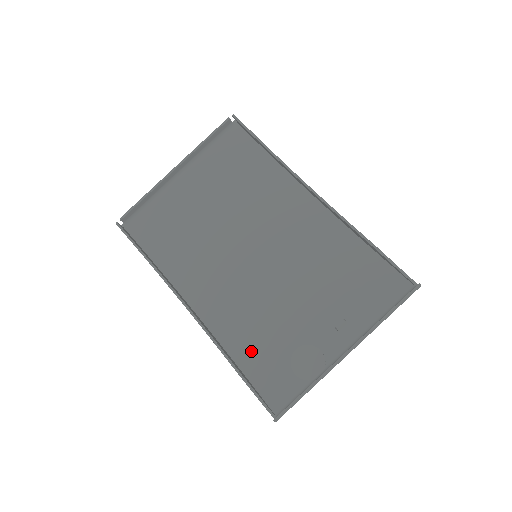
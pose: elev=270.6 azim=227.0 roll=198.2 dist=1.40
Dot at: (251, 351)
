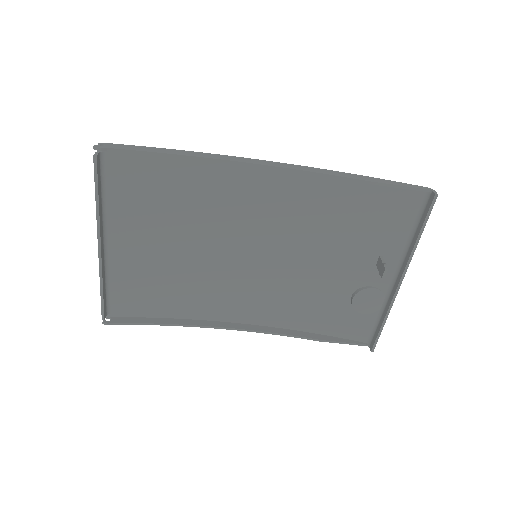
Dot at: (313, 318)
